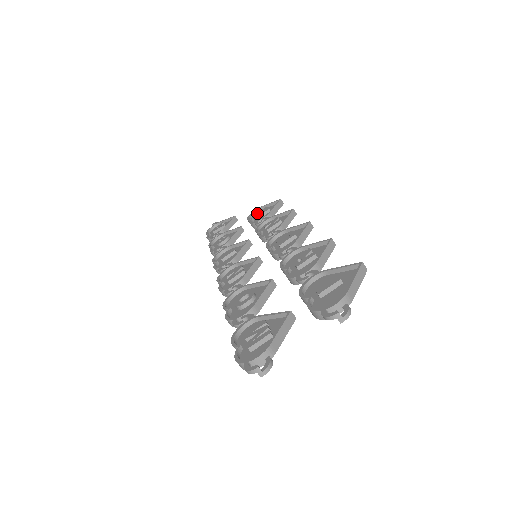
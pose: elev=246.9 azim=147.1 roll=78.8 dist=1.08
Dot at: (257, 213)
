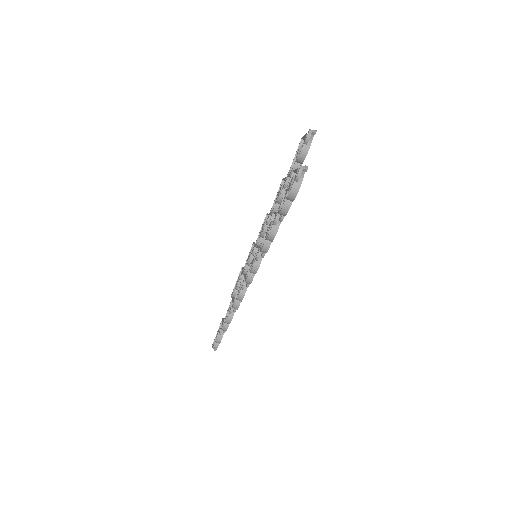
Dot at: (235, 286)
